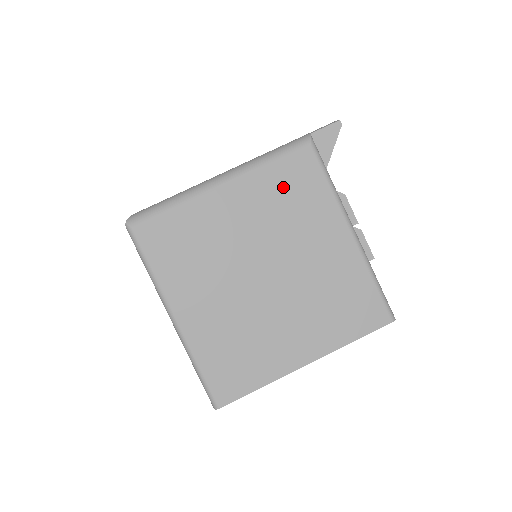
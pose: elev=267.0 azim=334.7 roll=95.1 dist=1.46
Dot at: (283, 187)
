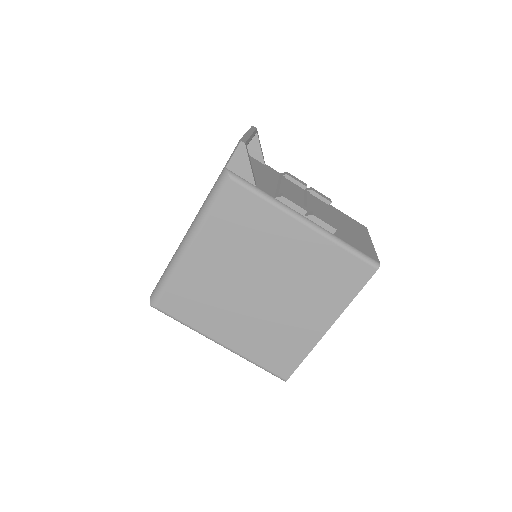
Dot at: (232, 223)
